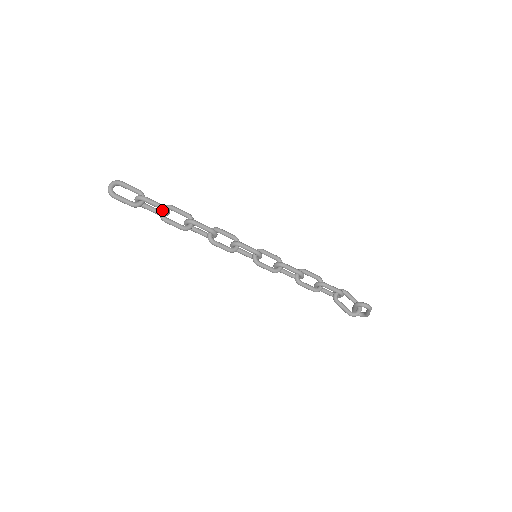
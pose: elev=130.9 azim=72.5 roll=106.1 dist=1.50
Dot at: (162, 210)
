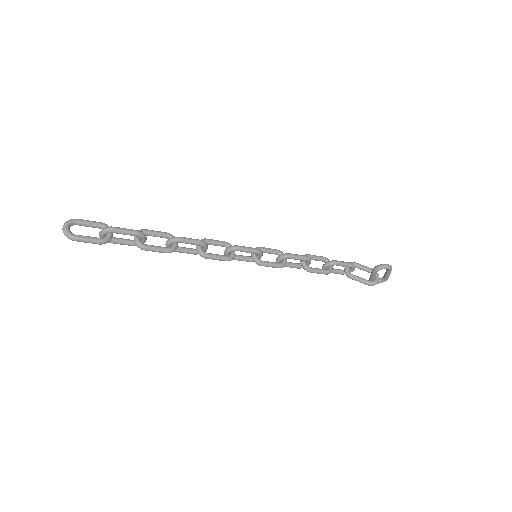
Dot at: (137, 237)
